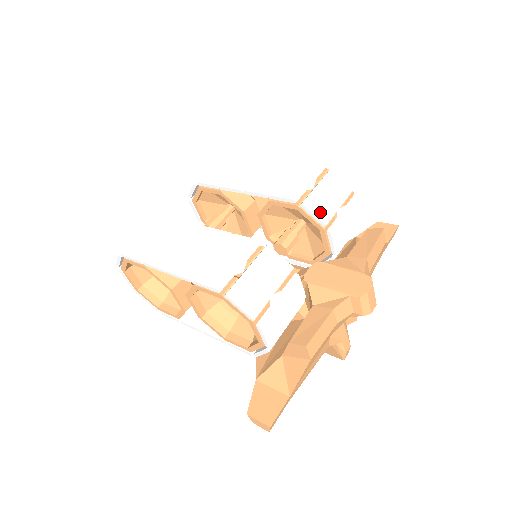
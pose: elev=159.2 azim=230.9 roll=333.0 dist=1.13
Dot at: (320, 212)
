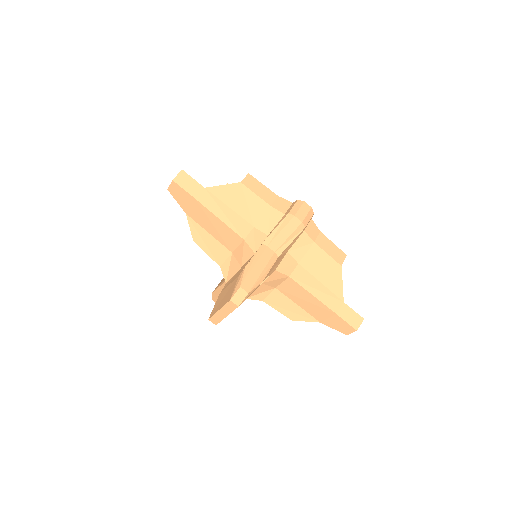
Dot at: occluded
